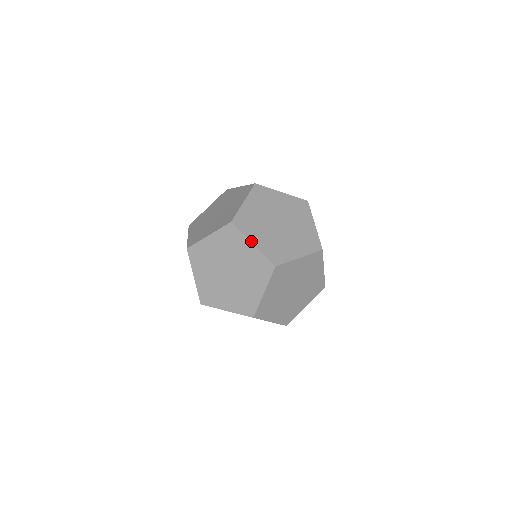
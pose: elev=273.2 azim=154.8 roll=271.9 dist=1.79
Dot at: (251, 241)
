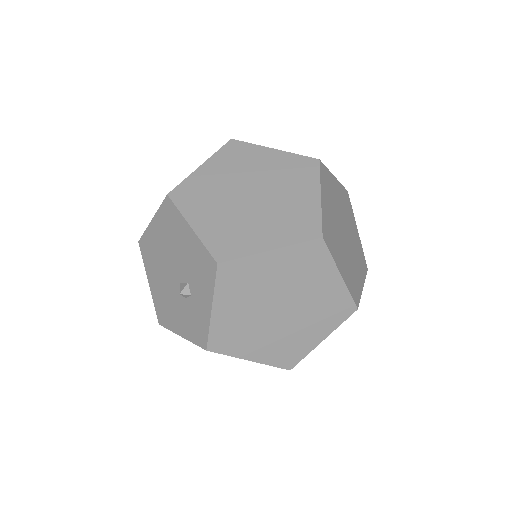
Dot at: (270, 148)
